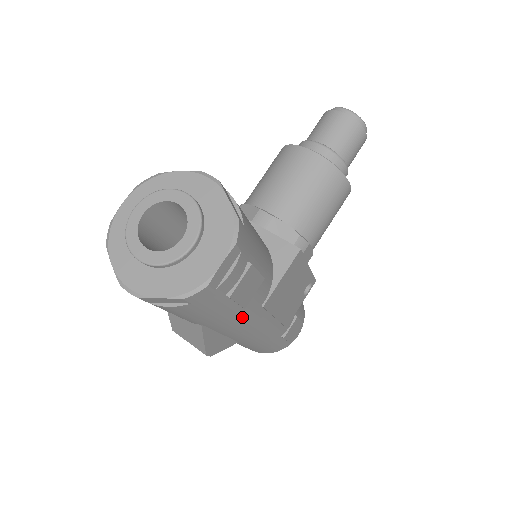
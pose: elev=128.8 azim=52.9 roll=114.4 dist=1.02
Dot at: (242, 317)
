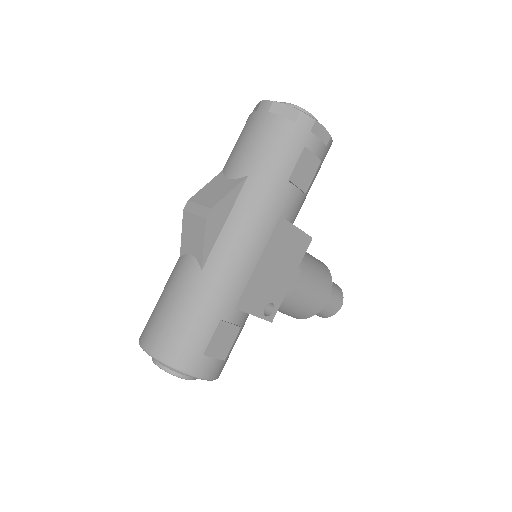
Dot at: (272, 198)
